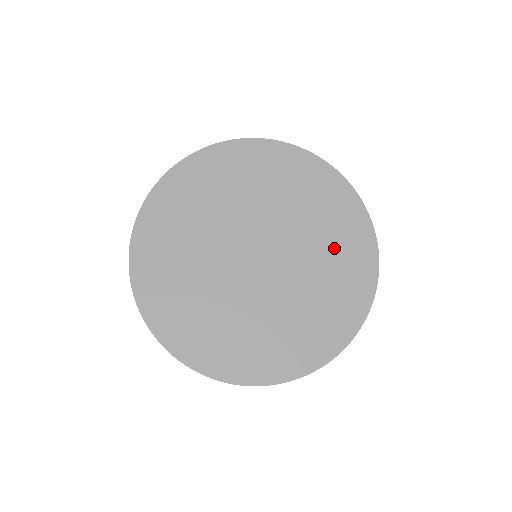
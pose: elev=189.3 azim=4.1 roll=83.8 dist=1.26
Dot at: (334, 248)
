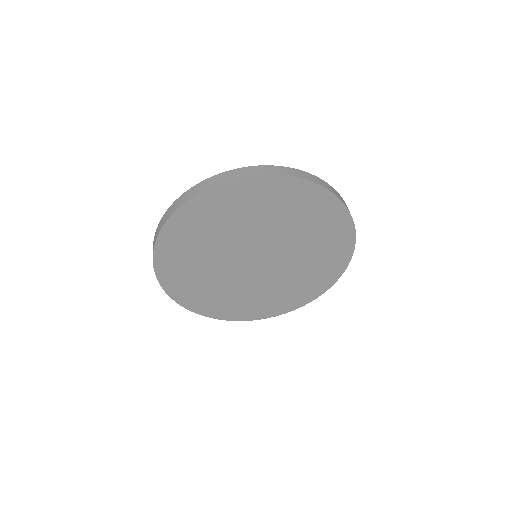
Dot at: (318, 238)
